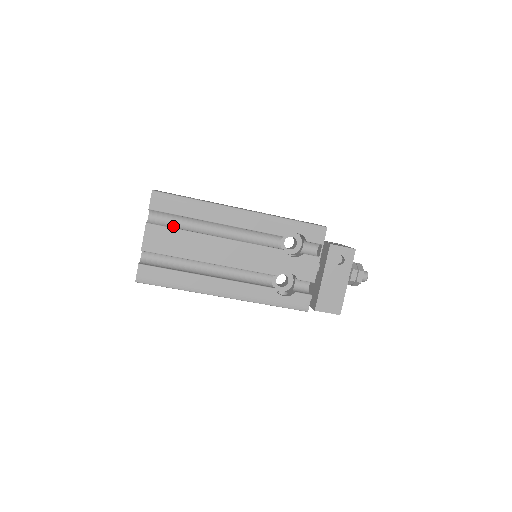
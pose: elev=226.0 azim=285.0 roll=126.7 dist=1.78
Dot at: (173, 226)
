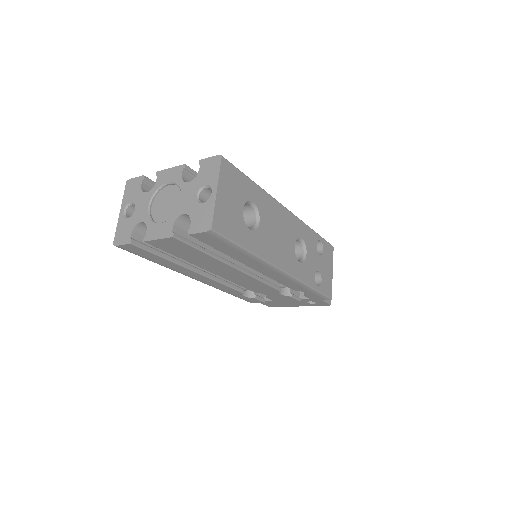
Dot at: occluded
